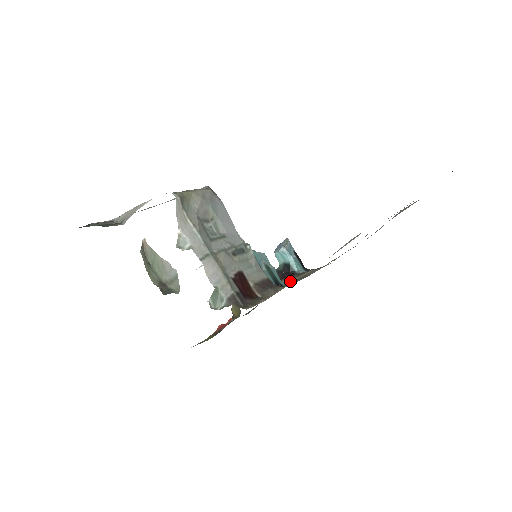
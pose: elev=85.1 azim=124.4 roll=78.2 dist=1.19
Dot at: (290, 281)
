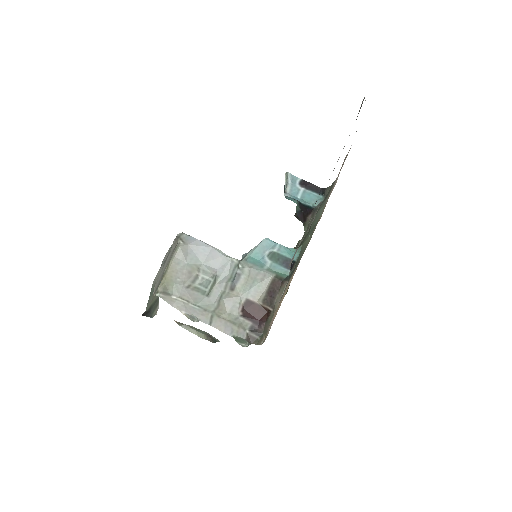
Dot at: occluded
